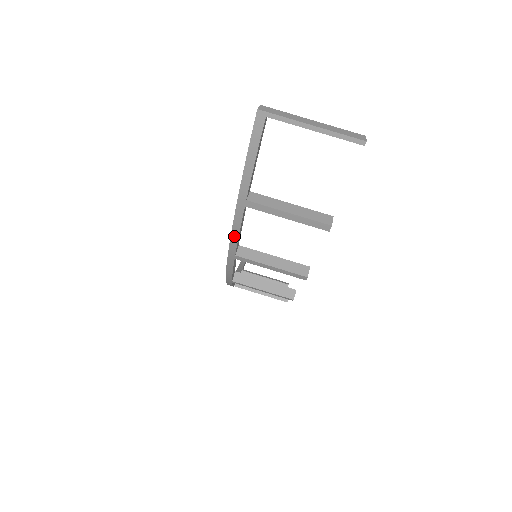
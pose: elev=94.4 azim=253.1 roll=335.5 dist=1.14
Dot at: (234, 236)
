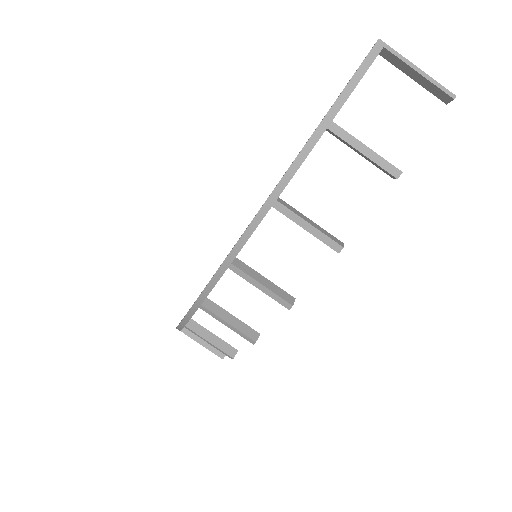
Dot at: (294, 167)
